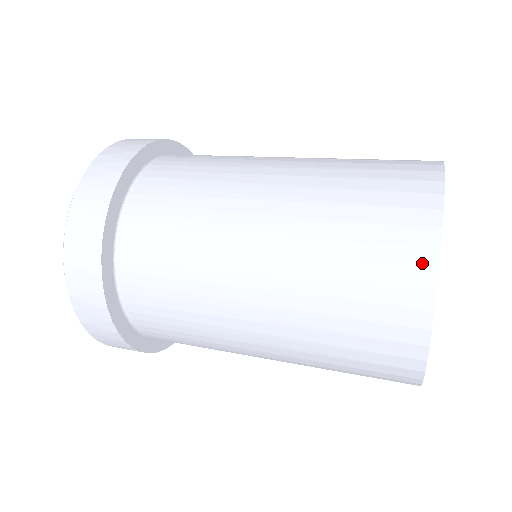
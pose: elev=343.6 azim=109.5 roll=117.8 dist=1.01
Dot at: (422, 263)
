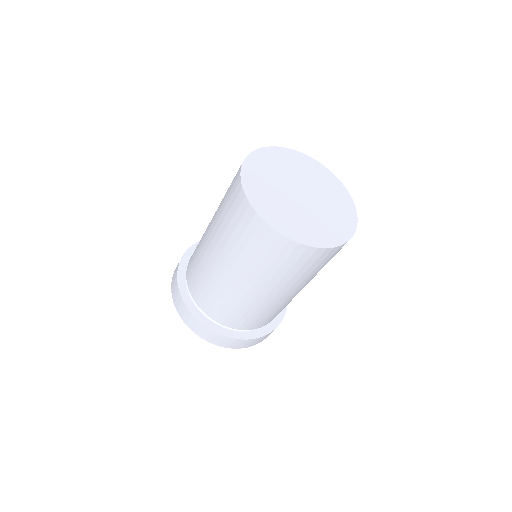
Dot at: occluded
